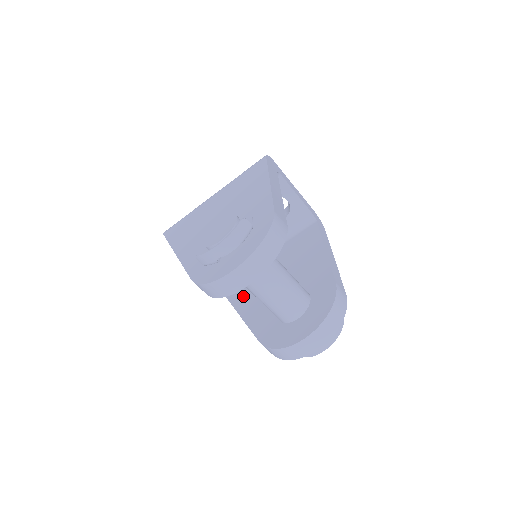
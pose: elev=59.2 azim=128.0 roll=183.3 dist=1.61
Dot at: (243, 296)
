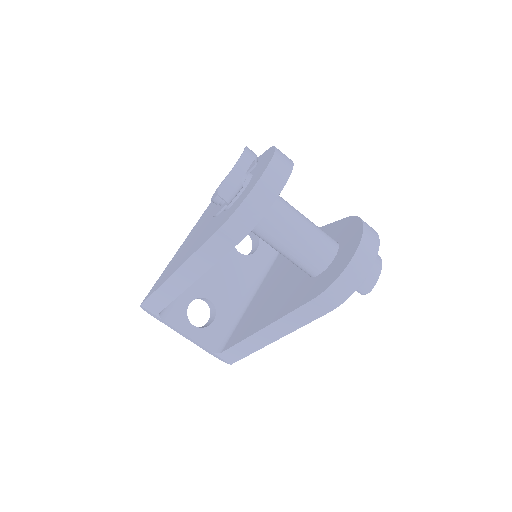
Dot at: (259, 319)
